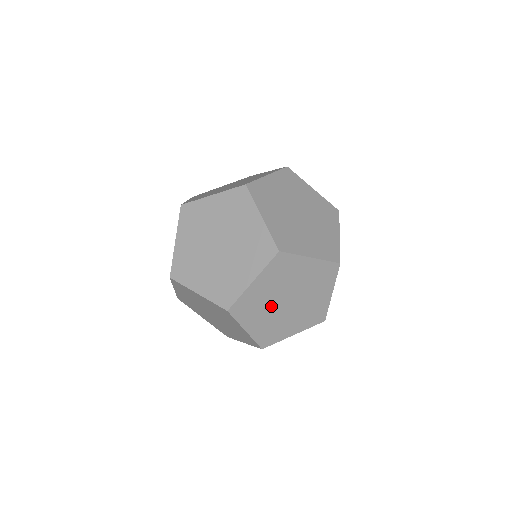
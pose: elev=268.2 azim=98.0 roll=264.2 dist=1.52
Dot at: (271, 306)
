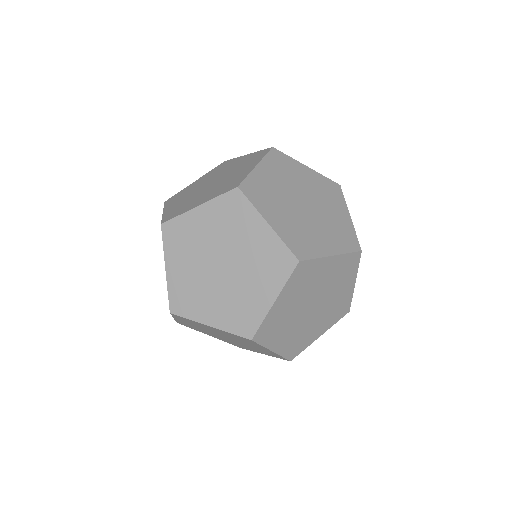
Dot at: (292, 188)
